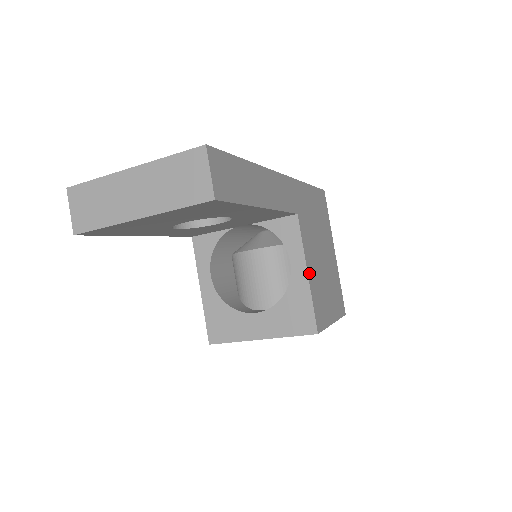
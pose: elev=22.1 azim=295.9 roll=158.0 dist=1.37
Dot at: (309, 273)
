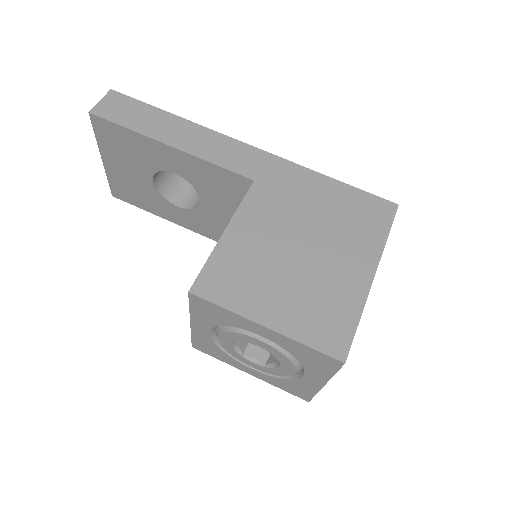
Dot at: (230, 234)
